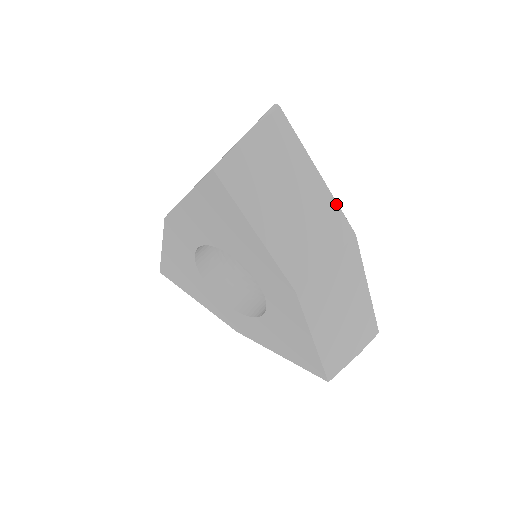
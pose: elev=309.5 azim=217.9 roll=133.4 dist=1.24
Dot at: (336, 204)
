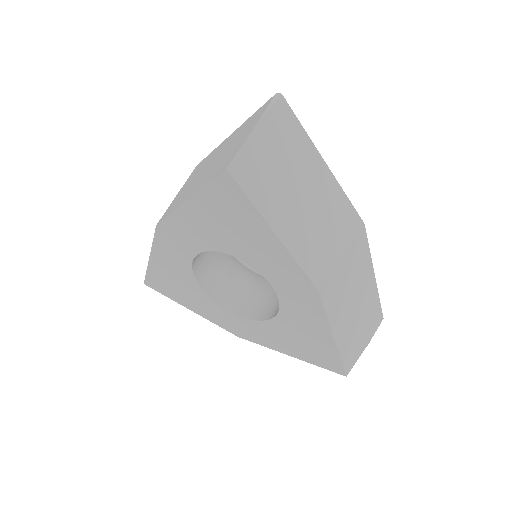
Dot at: (344, 194)
